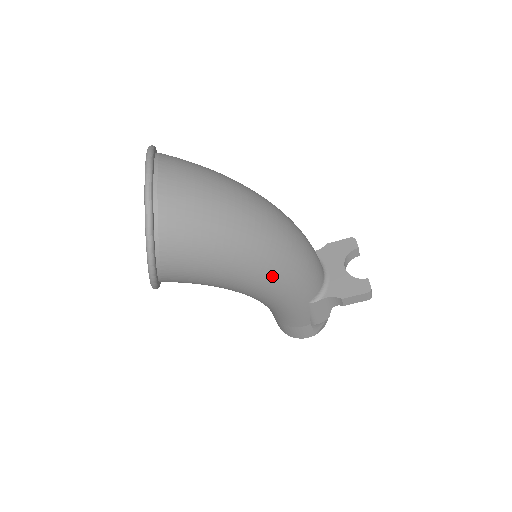
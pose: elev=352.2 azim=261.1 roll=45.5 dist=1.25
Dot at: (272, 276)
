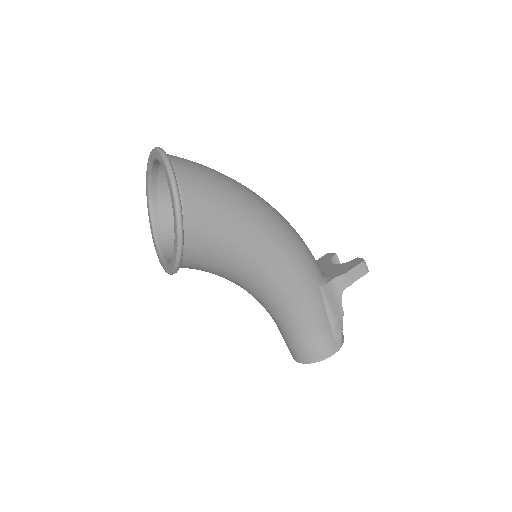
Dot at: (278, 235)
